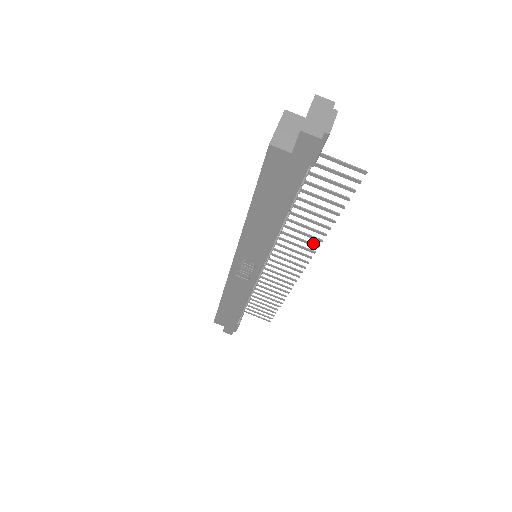
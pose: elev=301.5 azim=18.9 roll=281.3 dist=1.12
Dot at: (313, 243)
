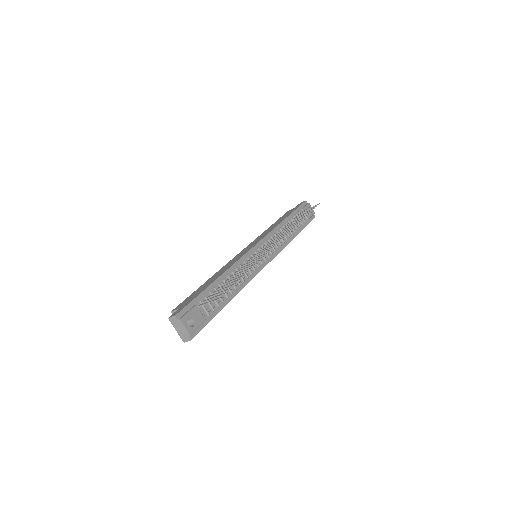
Dot at: (260, 258)
